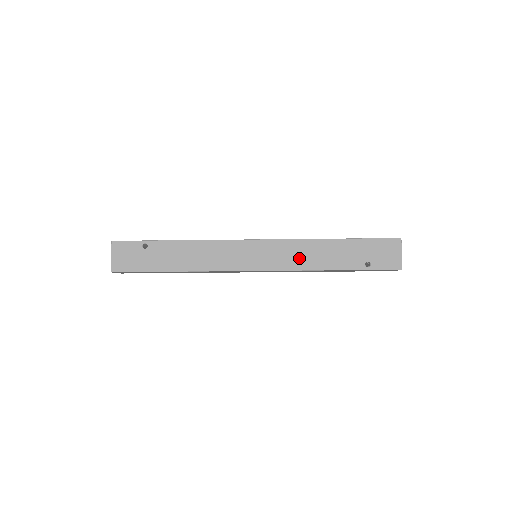
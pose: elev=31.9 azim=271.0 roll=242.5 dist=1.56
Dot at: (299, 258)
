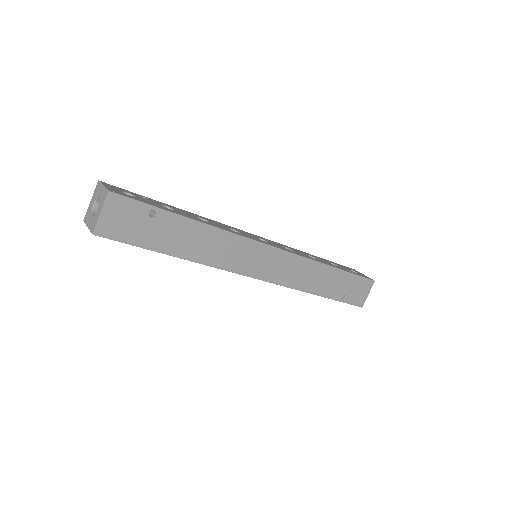
Dot at: (299, 277)
